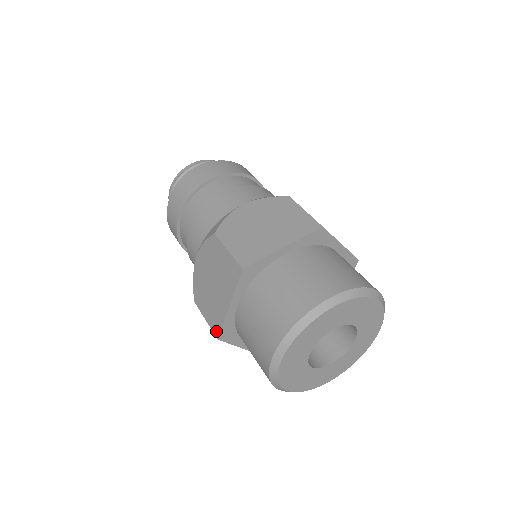
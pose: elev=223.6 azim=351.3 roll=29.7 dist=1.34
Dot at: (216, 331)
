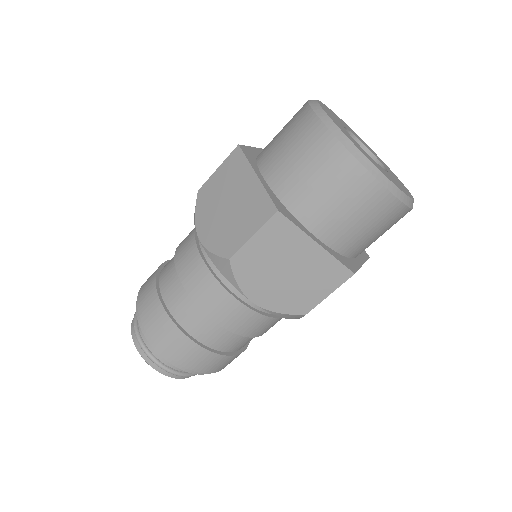
Dot at: (269, 211)
